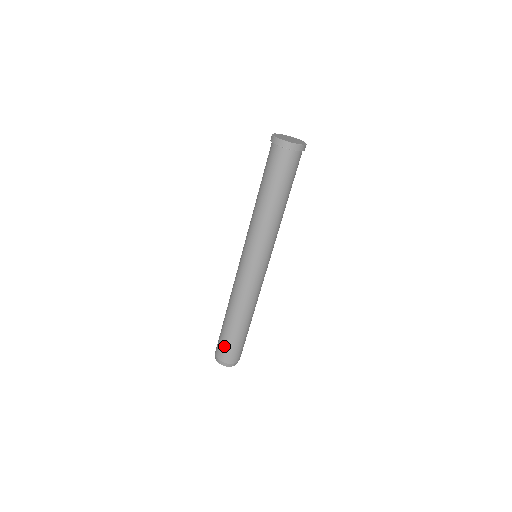
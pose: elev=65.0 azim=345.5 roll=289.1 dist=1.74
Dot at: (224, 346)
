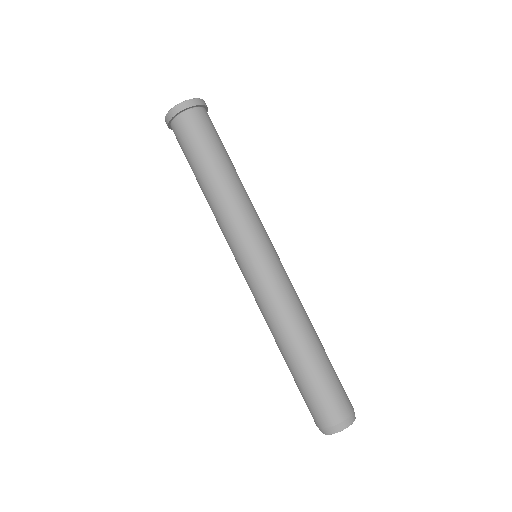
Dot at: (306, 402)
